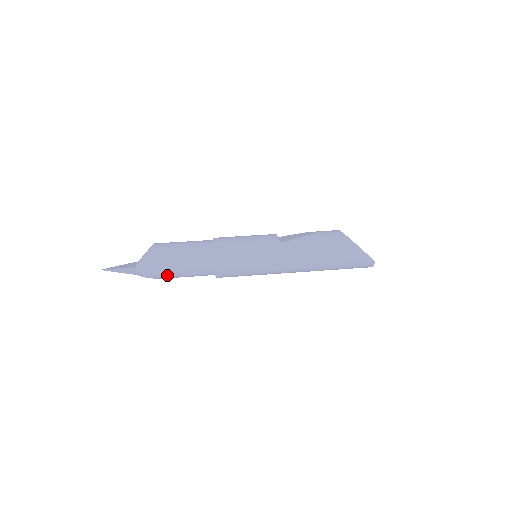
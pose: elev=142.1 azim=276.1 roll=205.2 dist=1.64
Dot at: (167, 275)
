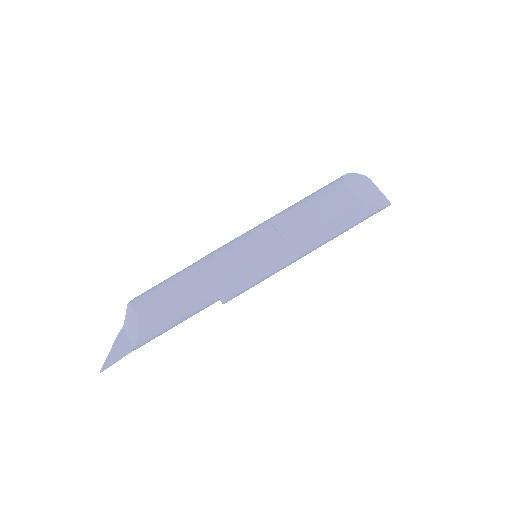
Dot at: occluded
